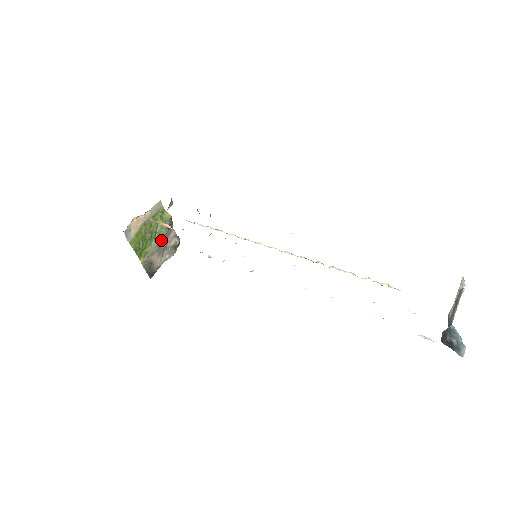
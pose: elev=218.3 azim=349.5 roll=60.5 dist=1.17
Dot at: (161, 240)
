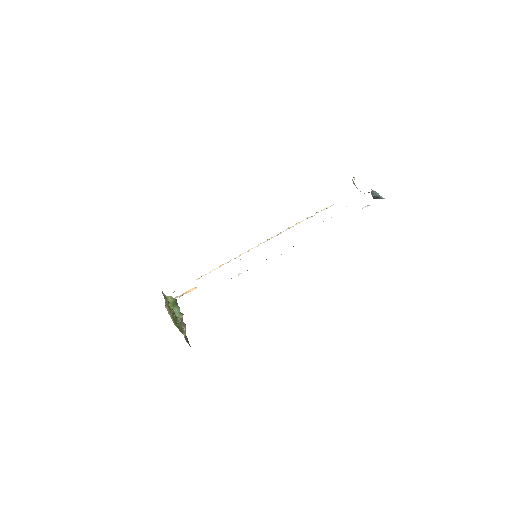
Dot at: (181, 314)
